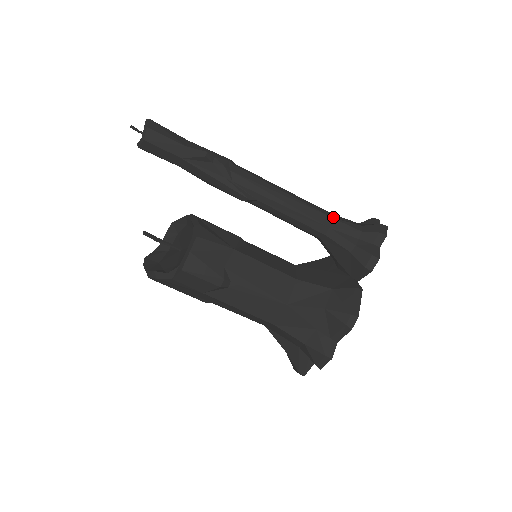
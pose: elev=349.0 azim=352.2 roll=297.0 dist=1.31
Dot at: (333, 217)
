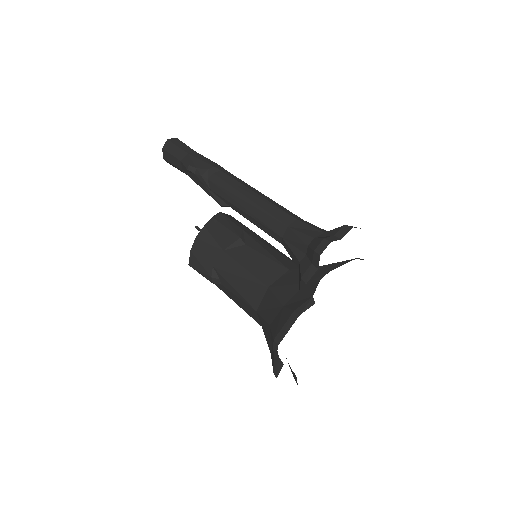
Dot at: (290, 225)
